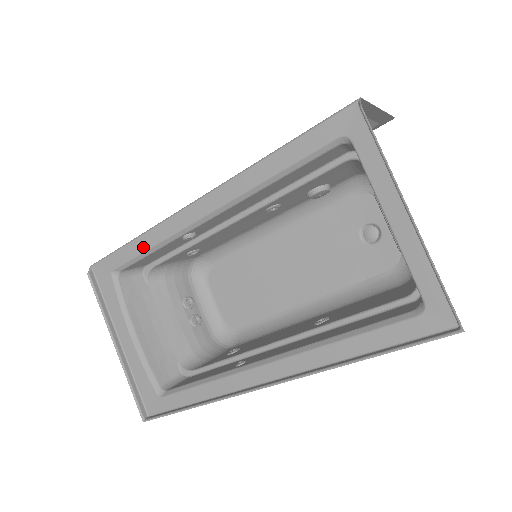
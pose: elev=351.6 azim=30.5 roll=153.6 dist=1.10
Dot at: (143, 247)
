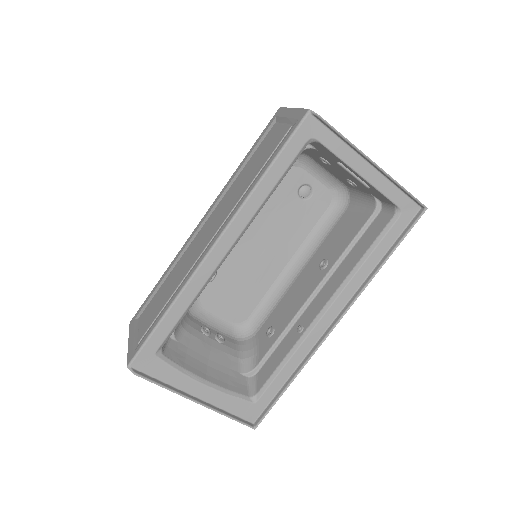
Dot at: (180, 312)
